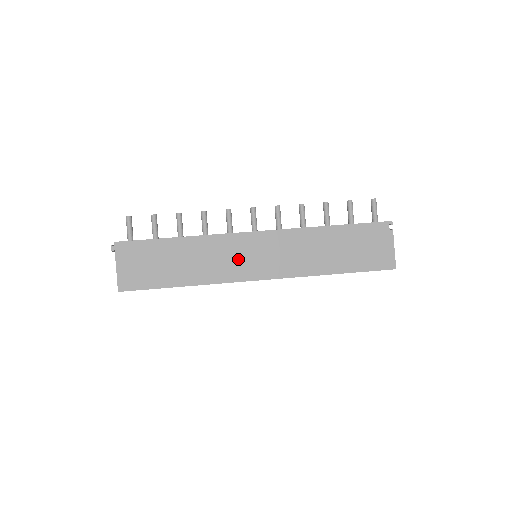
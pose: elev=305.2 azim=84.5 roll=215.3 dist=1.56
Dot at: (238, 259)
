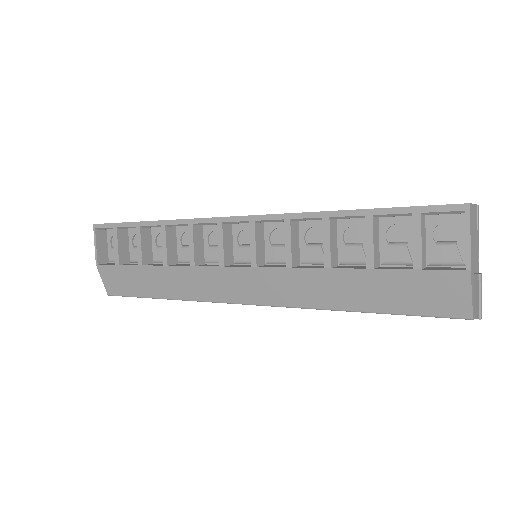
Dot at: occluded
